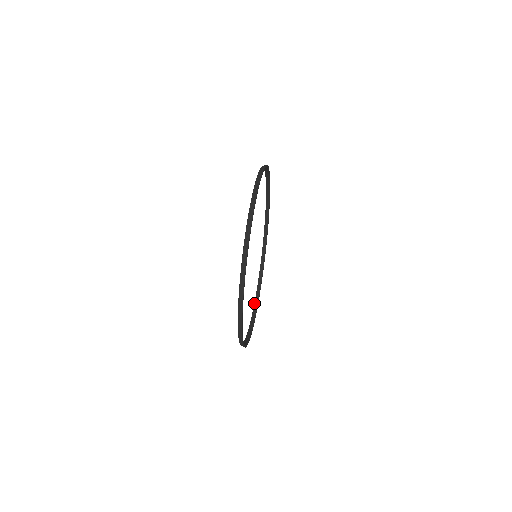
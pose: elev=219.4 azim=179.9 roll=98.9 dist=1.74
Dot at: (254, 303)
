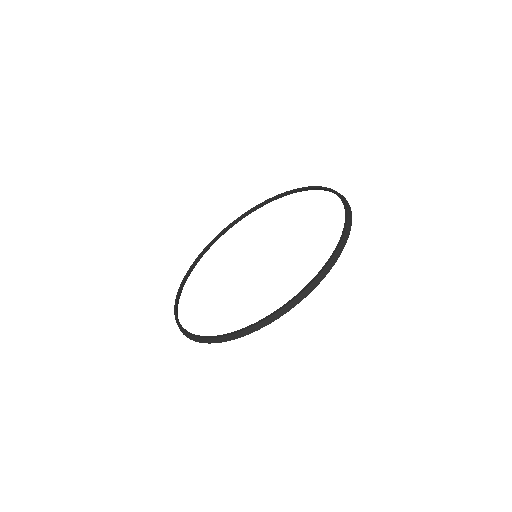
Dot at: (176, 304)
